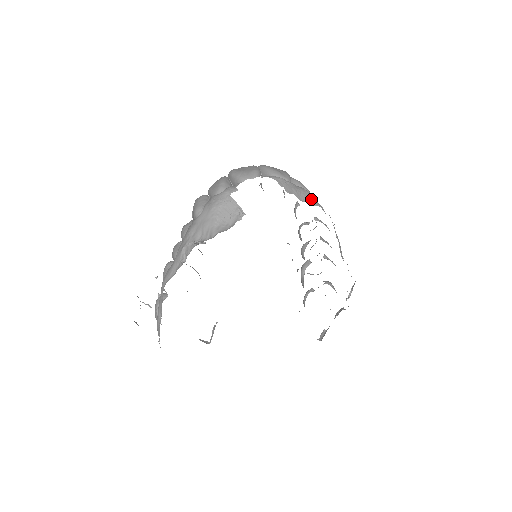
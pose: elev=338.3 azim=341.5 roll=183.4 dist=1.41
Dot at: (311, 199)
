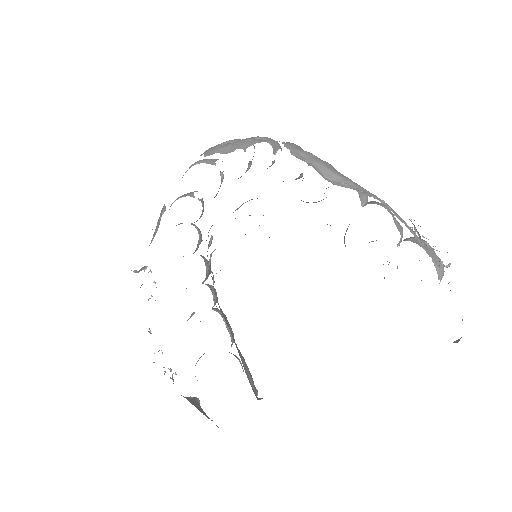
Dot at: (246, 143)
